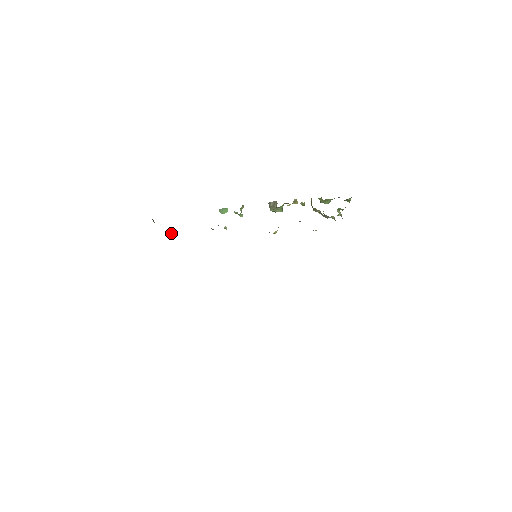
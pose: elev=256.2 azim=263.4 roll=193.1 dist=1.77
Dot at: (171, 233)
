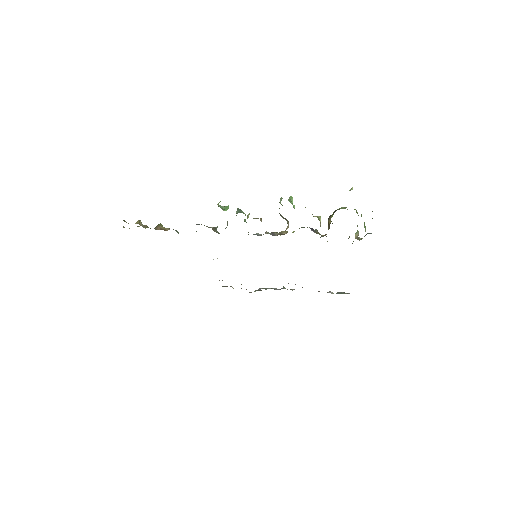
Dot at: occluded
